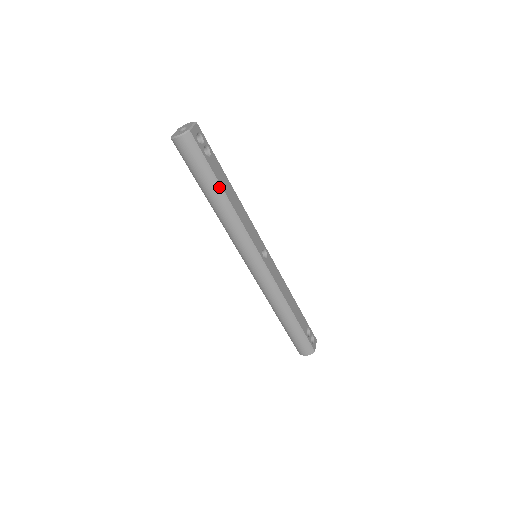
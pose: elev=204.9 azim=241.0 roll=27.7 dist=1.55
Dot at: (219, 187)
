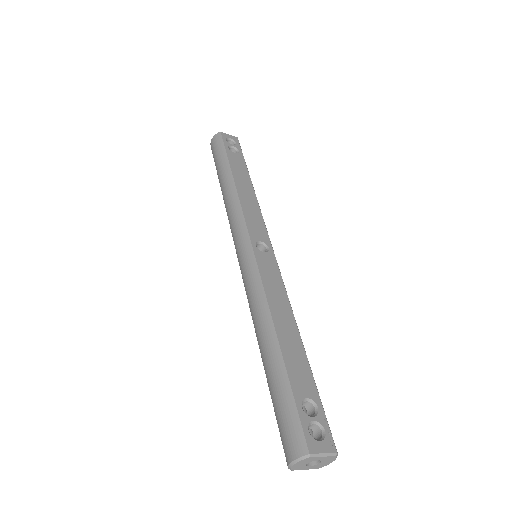
Dot at: (228, 169)
